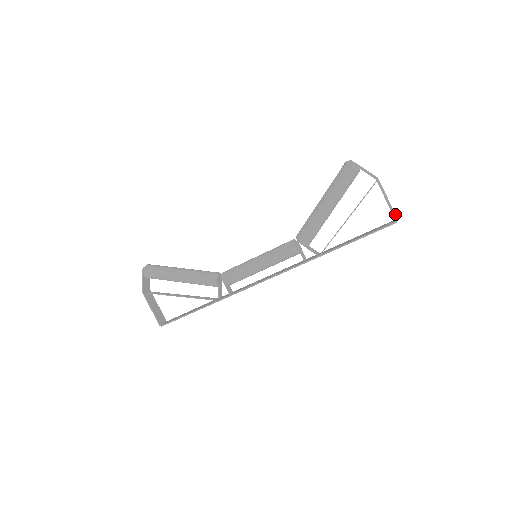
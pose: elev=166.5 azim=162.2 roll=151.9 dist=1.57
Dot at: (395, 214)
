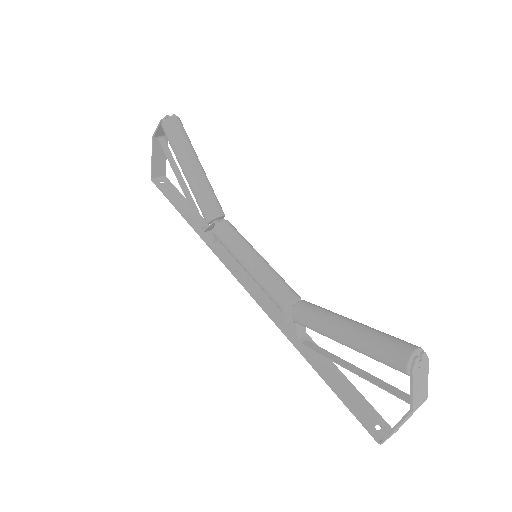
Dot at: (397, 430)
